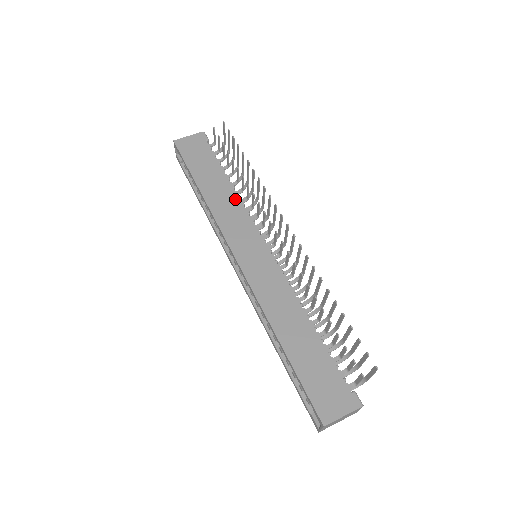
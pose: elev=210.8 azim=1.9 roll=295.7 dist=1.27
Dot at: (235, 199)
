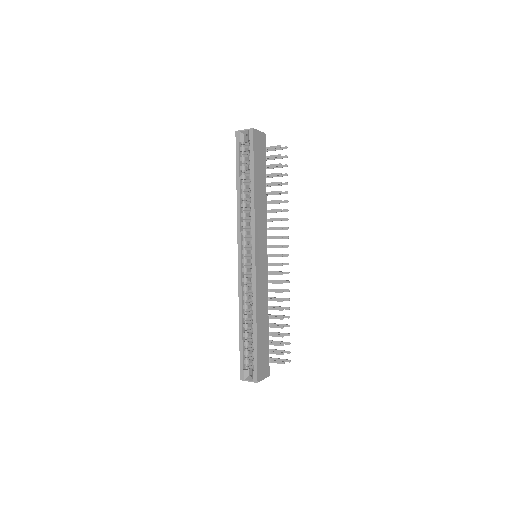
Dot at: (265, 209)
